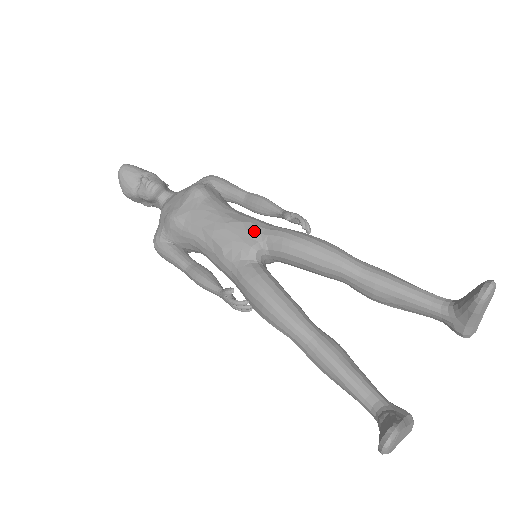
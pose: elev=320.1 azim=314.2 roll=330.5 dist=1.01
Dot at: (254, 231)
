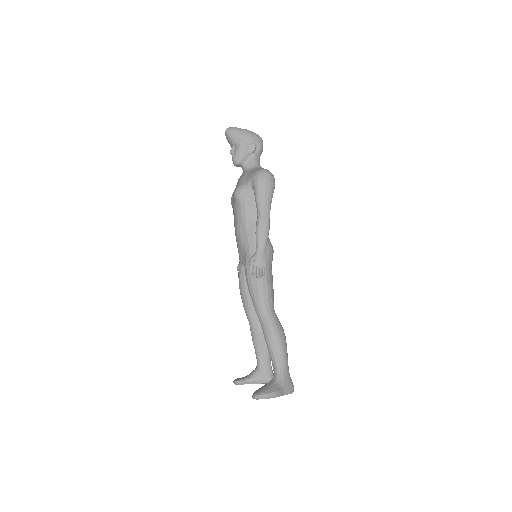
Dot at: (243, 252)
